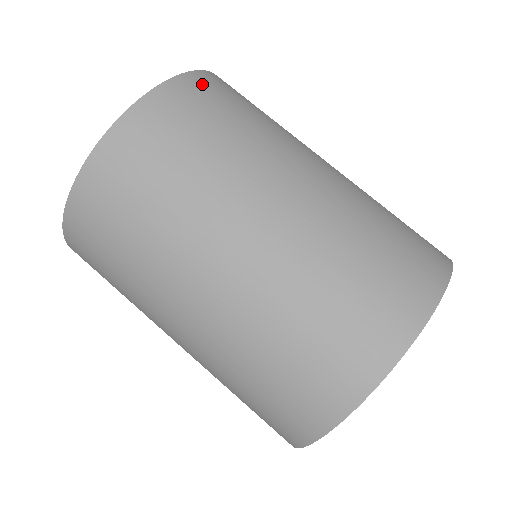
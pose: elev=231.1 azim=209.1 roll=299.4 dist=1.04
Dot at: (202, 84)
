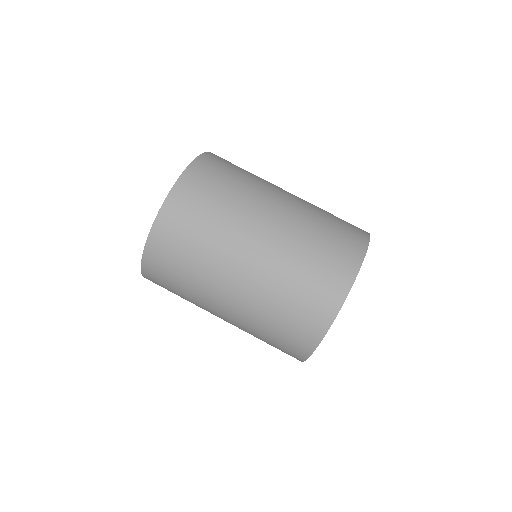
Dot at: (174, 210)
